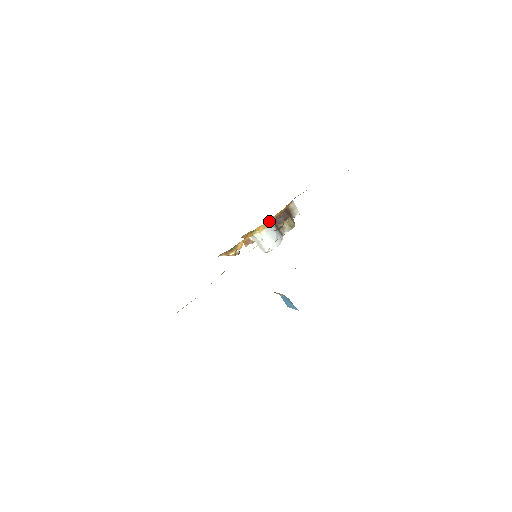
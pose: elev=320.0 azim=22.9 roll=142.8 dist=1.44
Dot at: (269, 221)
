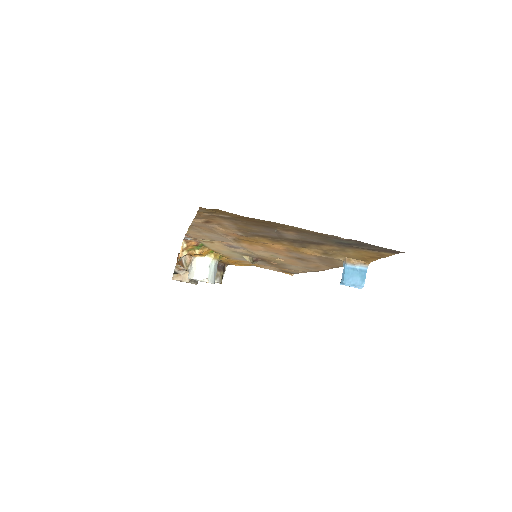
Dot at: (221, 258)
